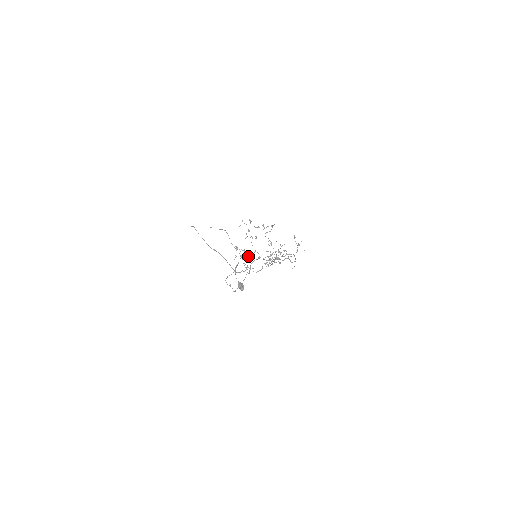
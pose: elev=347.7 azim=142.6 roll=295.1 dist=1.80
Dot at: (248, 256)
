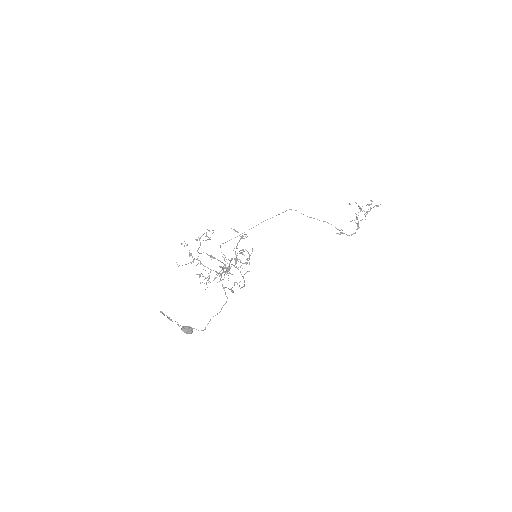
Dot at: occluded
